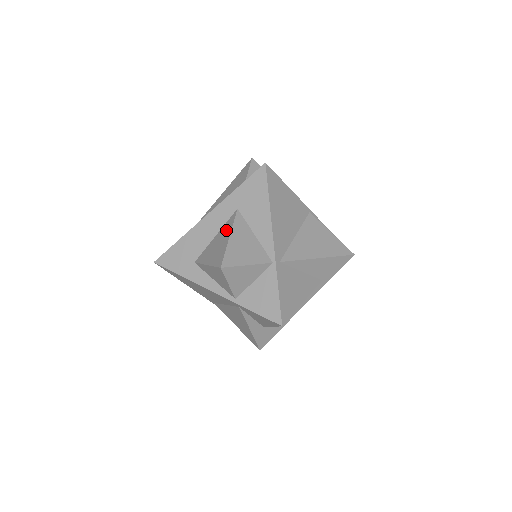
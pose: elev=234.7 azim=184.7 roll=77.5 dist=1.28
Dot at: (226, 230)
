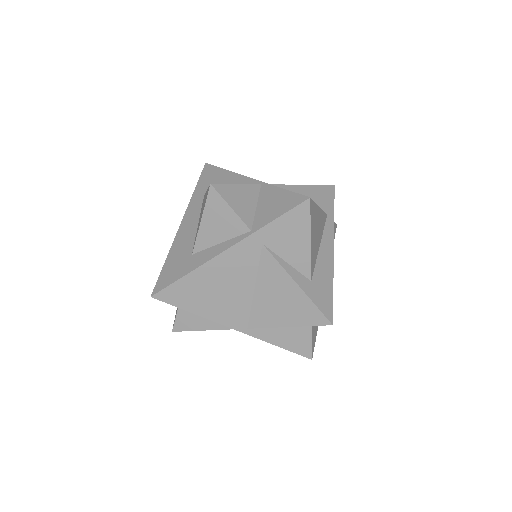
Dot at: (203, 203)
